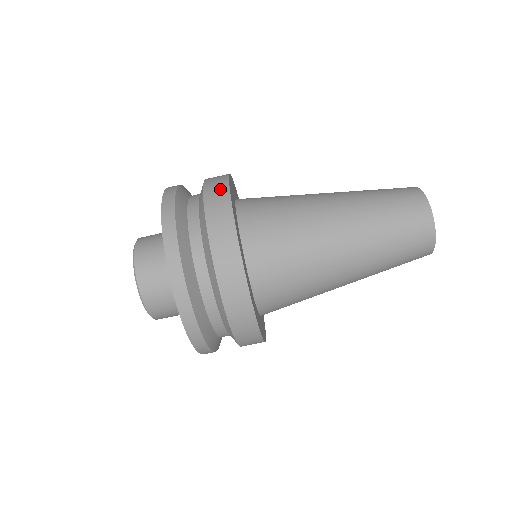
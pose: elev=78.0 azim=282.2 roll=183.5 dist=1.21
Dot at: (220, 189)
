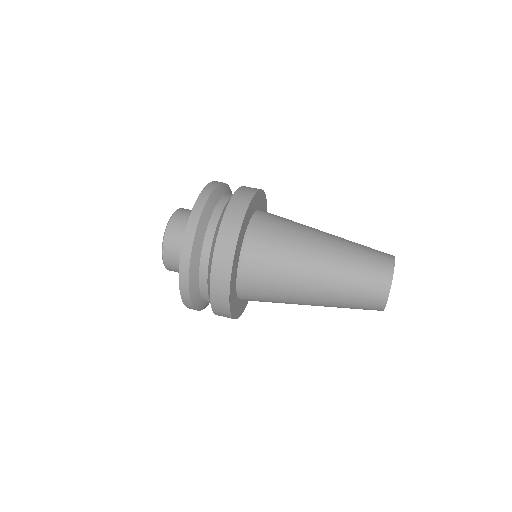
Dot at: occluded
